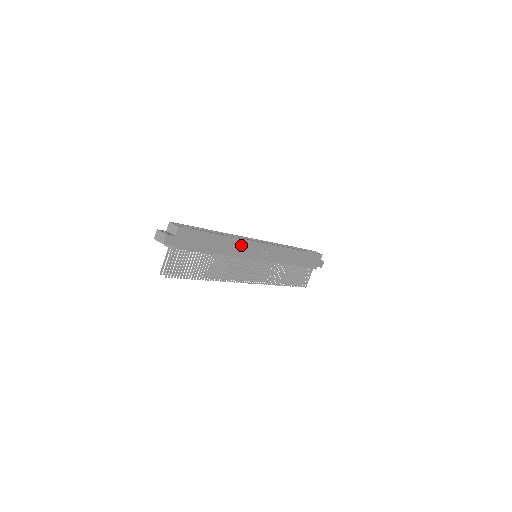
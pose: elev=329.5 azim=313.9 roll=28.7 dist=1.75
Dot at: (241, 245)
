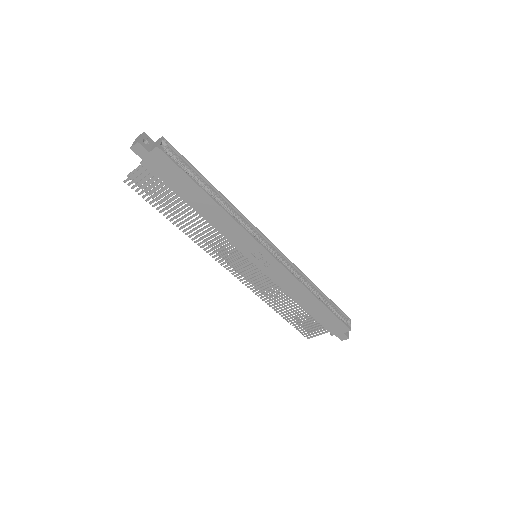
Dot at: (234, 228)
